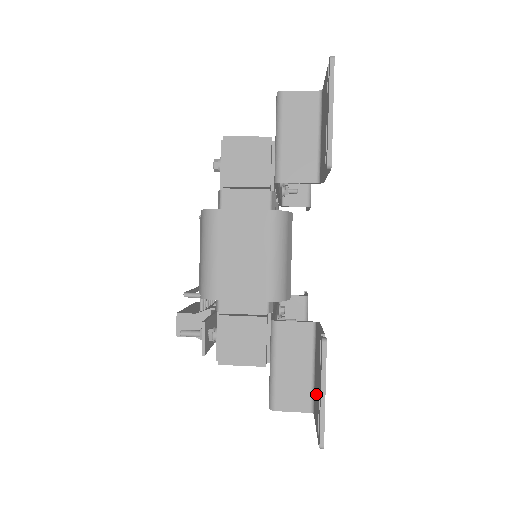
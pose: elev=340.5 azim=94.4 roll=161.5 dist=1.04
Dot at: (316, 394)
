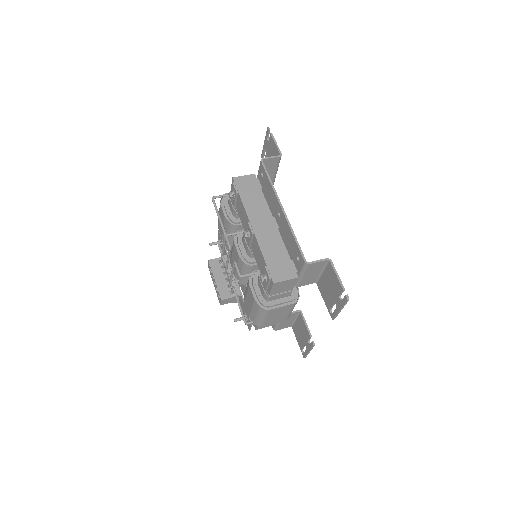
Dot at: (299, 335)
